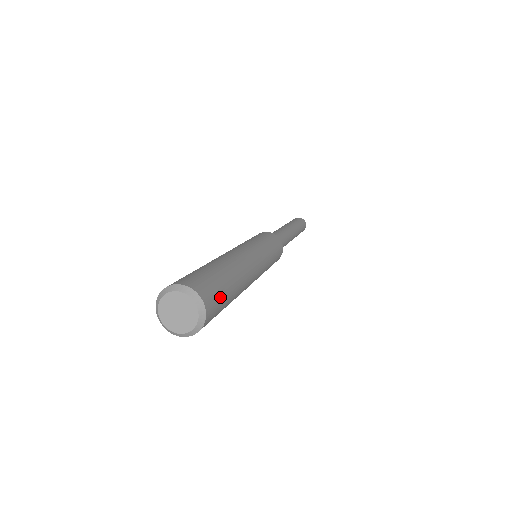
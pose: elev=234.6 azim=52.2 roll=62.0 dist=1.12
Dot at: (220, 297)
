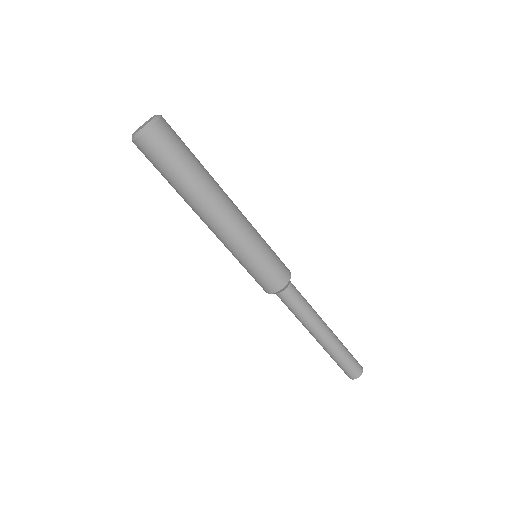
Dot at: (180, 138)
